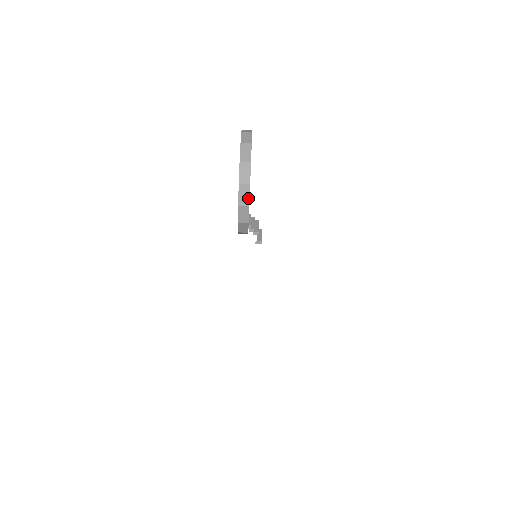
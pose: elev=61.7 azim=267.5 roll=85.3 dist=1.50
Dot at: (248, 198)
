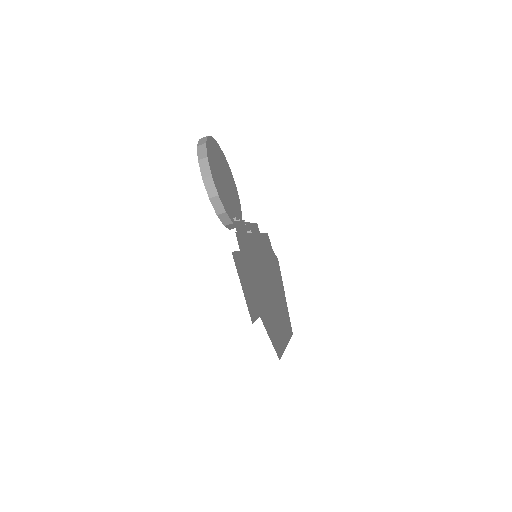
Dot at: (209, 169)
